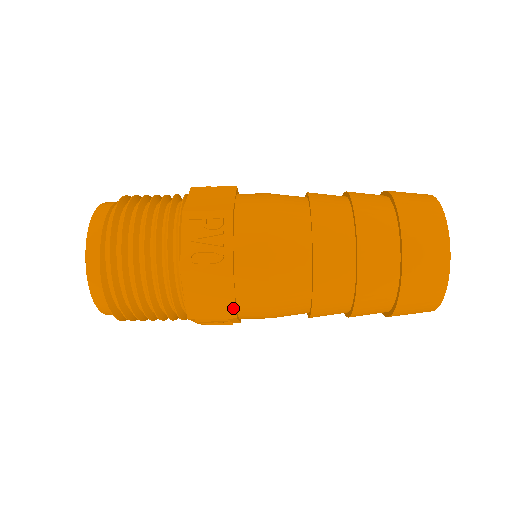
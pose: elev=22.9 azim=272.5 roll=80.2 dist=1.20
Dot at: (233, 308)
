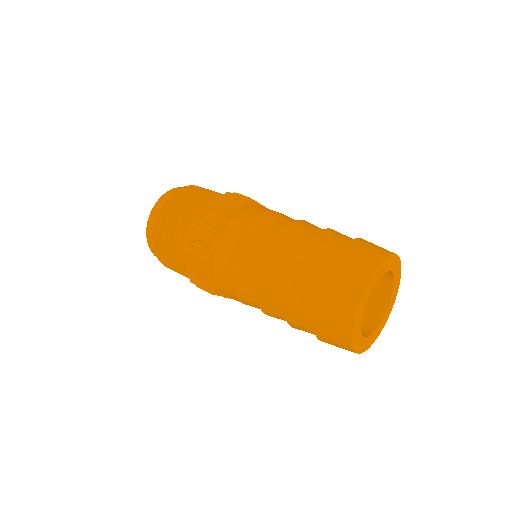
Dot at: occluded
